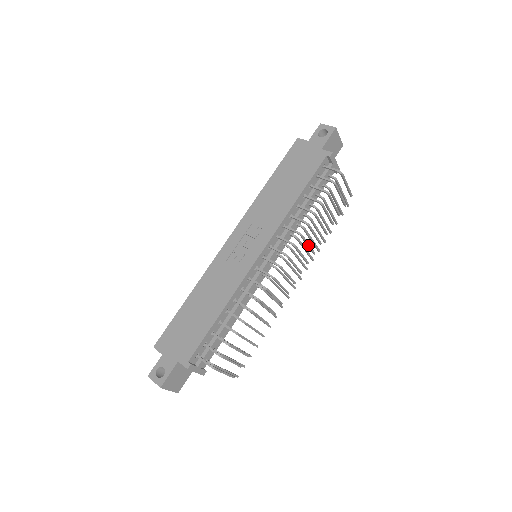
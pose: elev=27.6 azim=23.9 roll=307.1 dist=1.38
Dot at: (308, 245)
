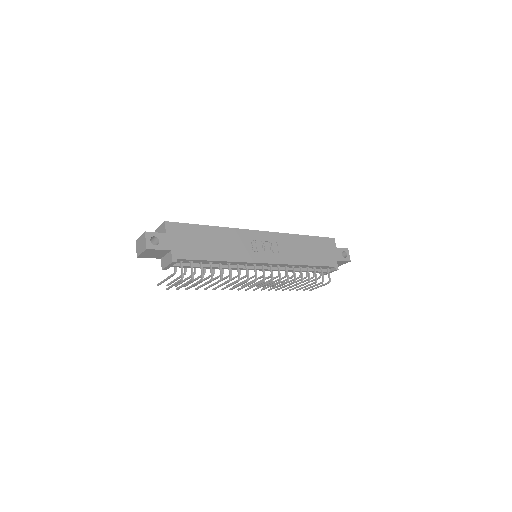
Dot at: (278, 286)
